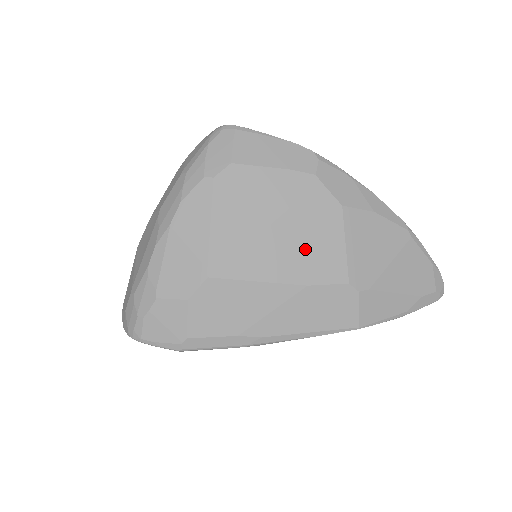
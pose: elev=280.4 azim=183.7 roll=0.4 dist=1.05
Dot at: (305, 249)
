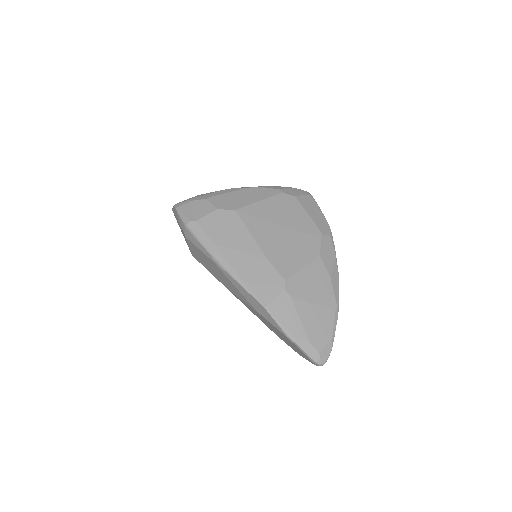
Dot at: (284, 248)
